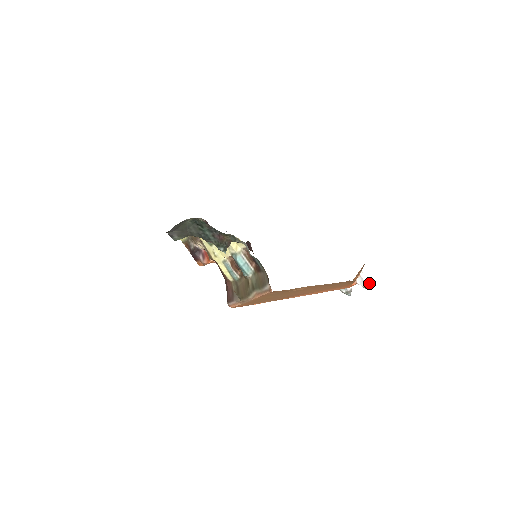
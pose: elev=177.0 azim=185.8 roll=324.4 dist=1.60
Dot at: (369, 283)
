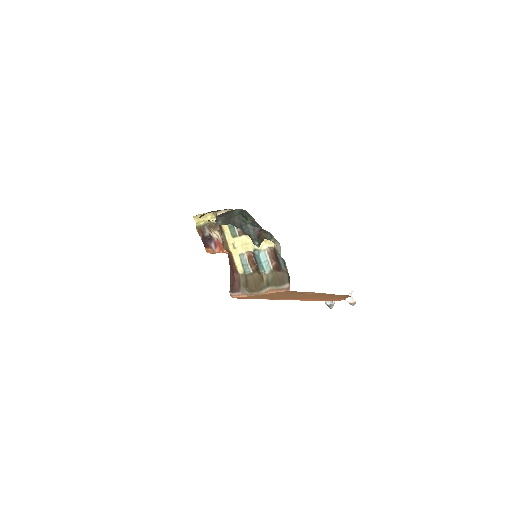
Dot at: occluded
